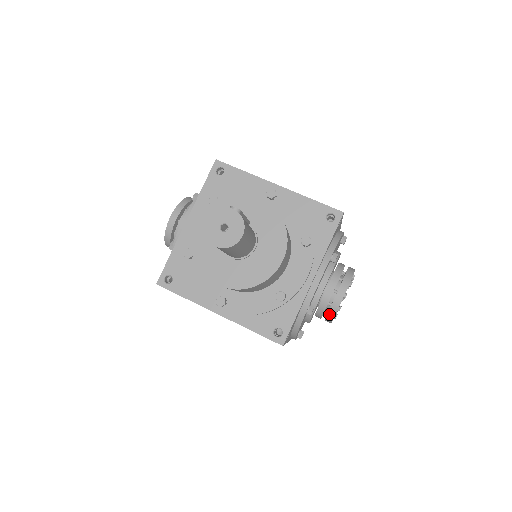
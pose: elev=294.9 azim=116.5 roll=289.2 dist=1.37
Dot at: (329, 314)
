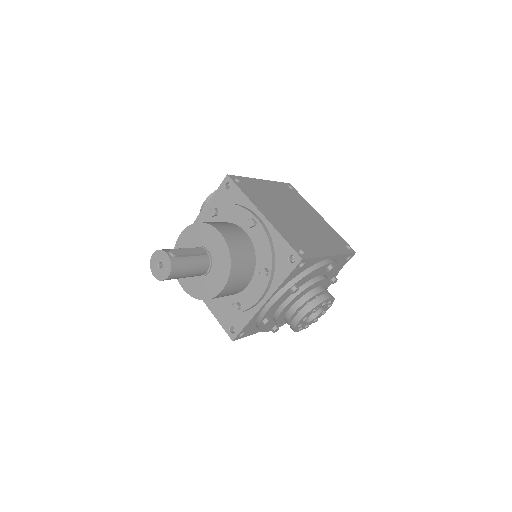
Dot at: (291, 327)
